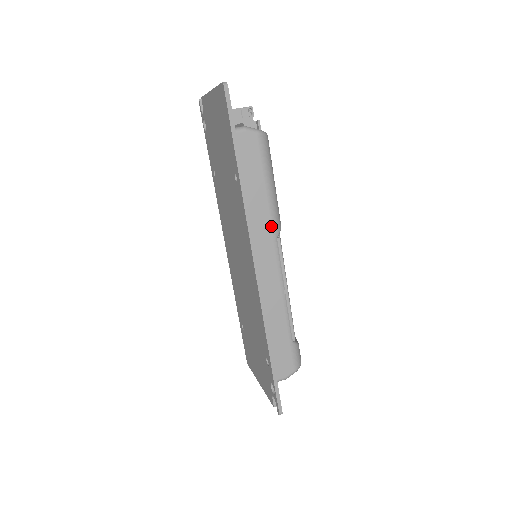
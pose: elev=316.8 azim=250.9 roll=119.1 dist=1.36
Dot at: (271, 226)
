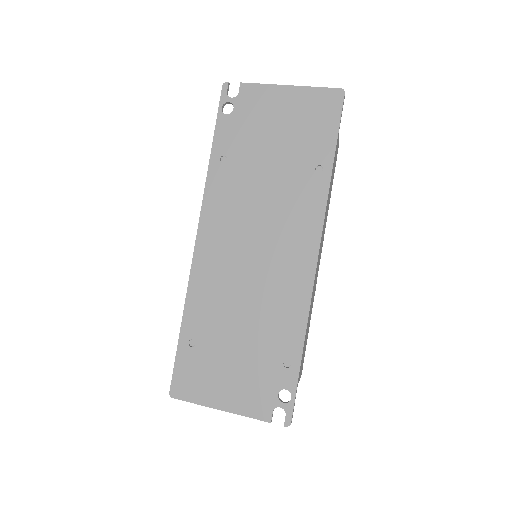
Dot at: occluded
